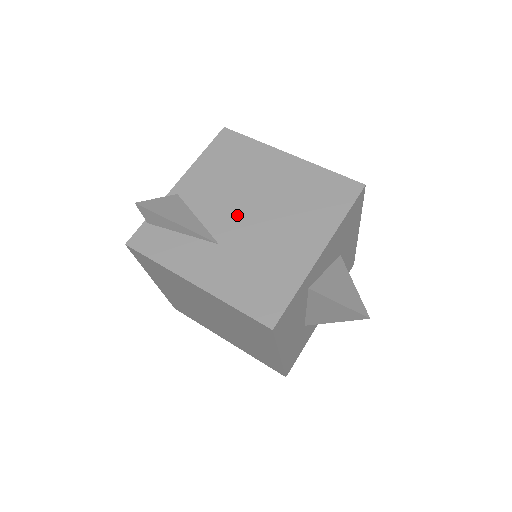
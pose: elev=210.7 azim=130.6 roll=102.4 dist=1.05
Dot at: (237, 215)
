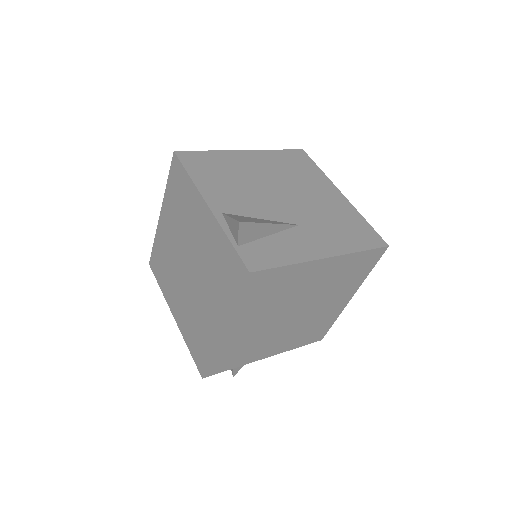
Dot at: (279, 201)
